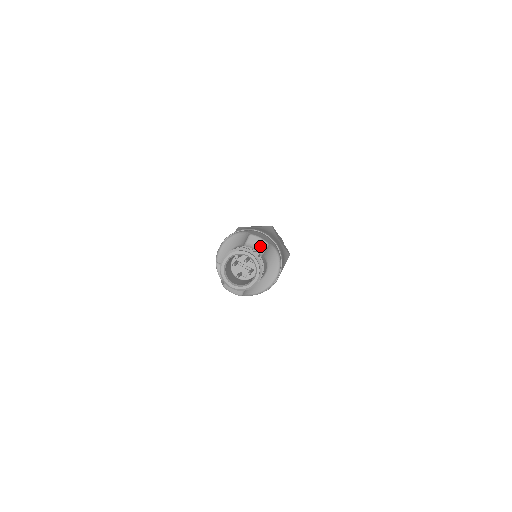
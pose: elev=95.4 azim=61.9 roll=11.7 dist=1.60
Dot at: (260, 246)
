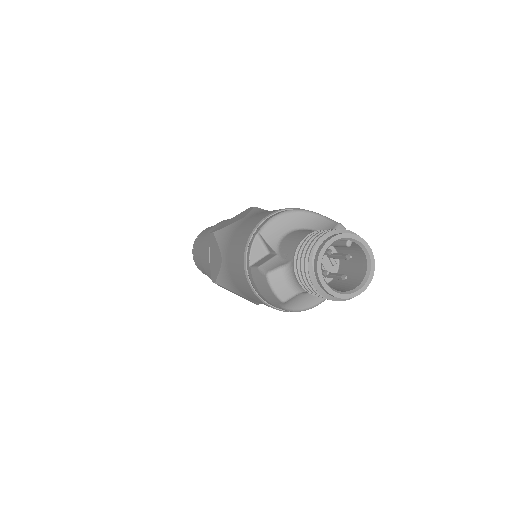
Dot at: occluded
